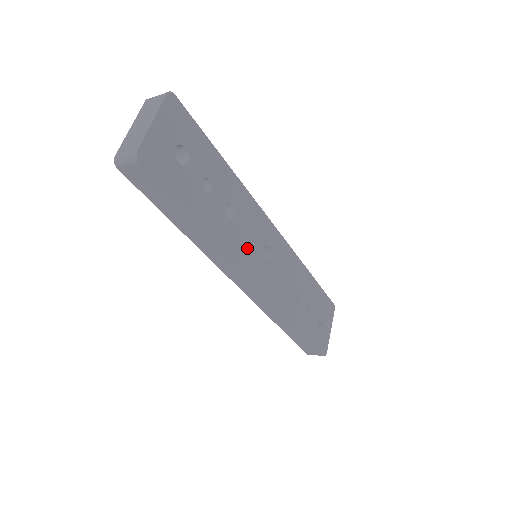
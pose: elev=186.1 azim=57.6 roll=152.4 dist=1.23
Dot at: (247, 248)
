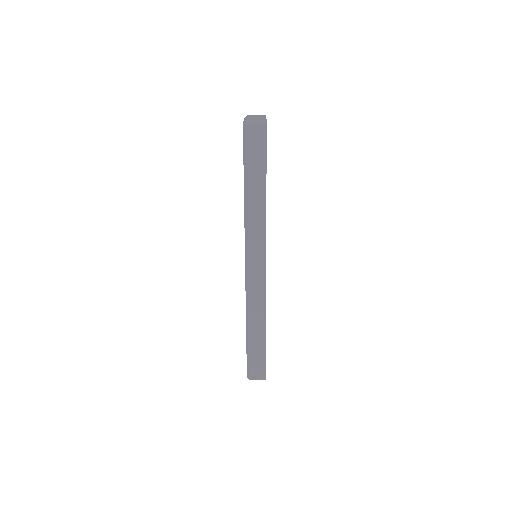
Dot at: occluded
